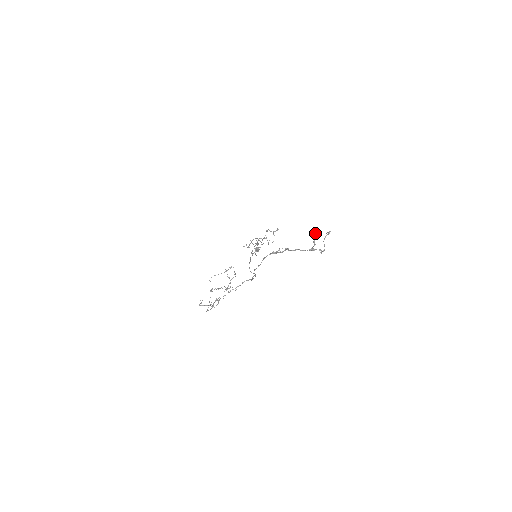
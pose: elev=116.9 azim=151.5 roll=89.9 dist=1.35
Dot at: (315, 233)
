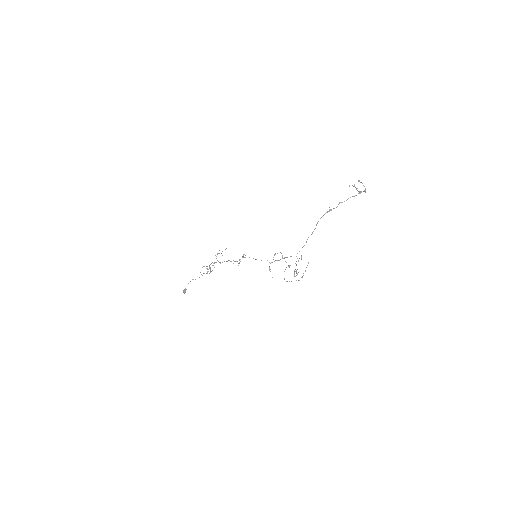
Dot at: occluded
